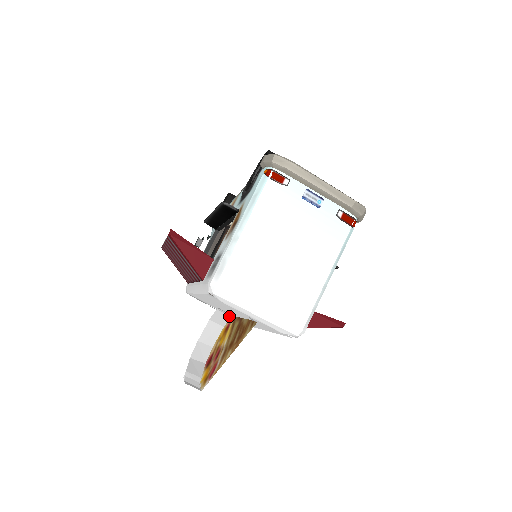
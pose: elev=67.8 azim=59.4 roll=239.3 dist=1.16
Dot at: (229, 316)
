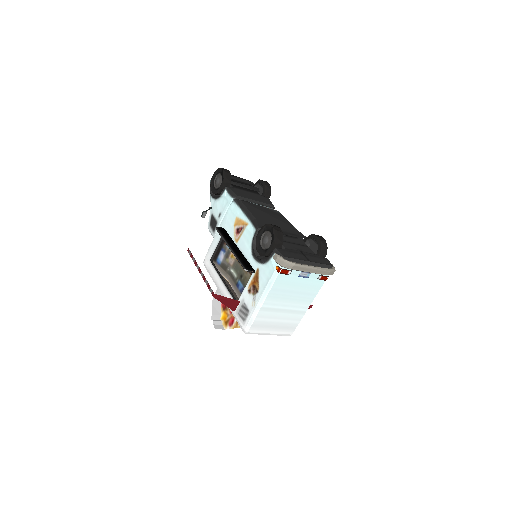
Dot at: occluded
